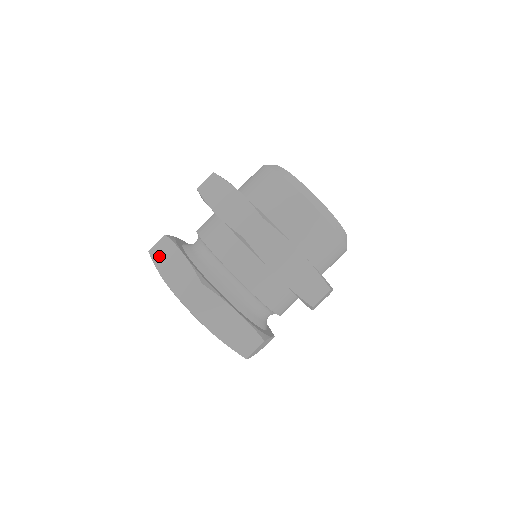
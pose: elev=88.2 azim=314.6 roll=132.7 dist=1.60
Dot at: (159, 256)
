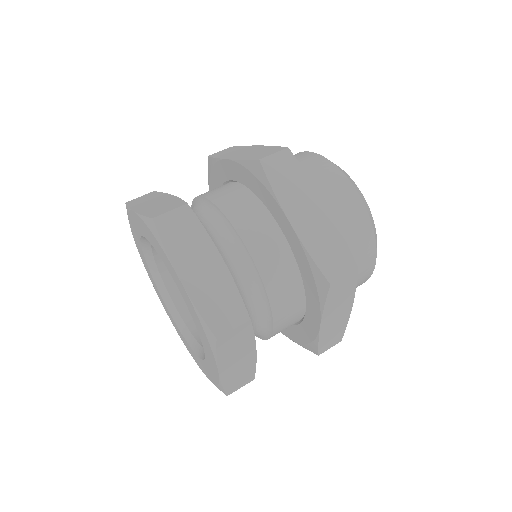
Dot at: occluded
